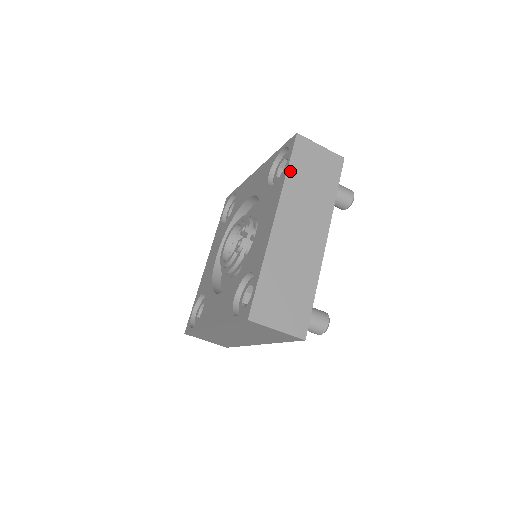
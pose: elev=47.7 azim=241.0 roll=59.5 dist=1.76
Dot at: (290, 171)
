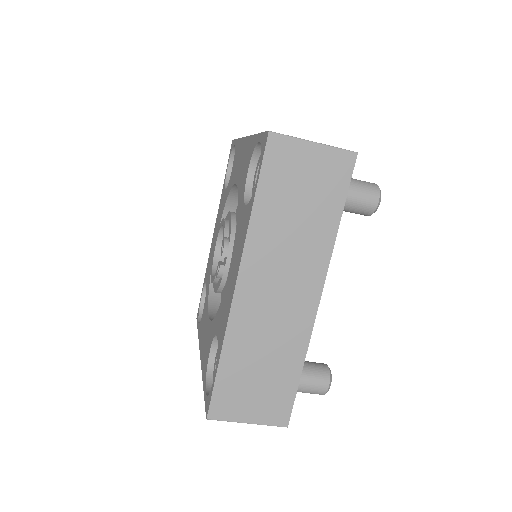
Dot at: (258, 203)
